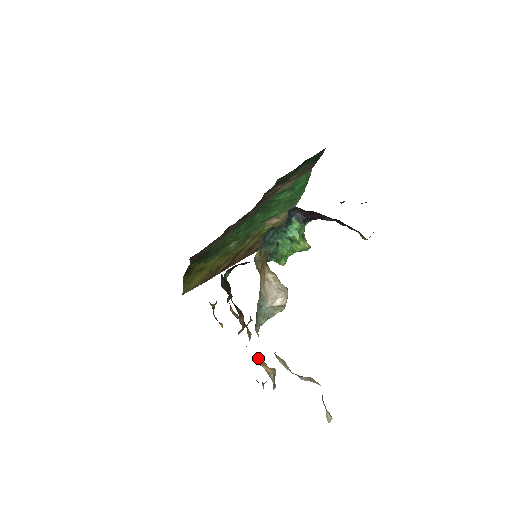
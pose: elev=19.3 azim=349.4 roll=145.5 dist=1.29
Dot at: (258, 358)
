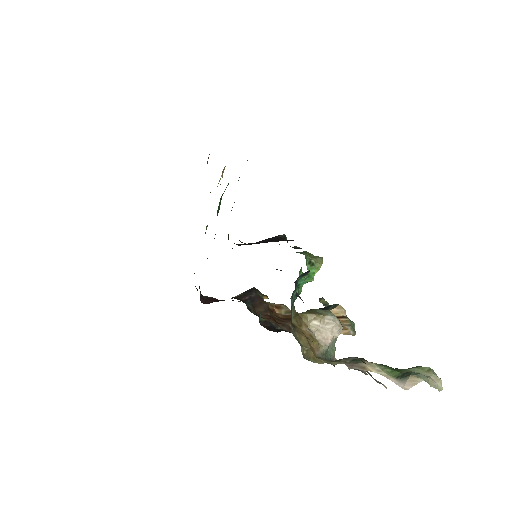
Dot at: occluded
